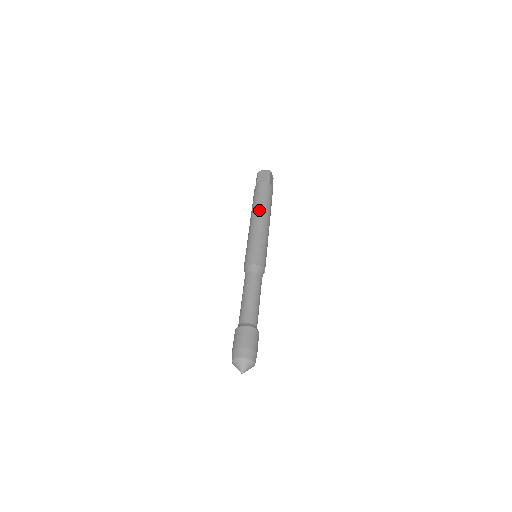
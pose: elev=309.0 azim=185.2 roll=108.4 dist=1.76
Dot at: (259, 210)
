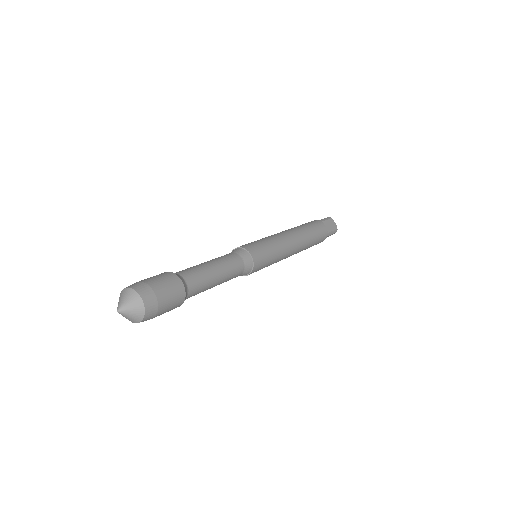
Dot at: (288, 229)
